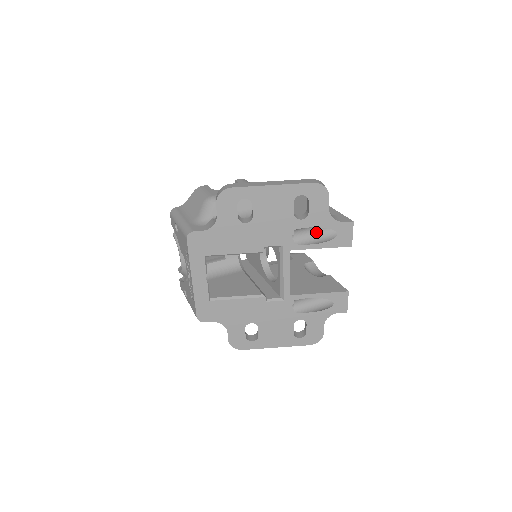
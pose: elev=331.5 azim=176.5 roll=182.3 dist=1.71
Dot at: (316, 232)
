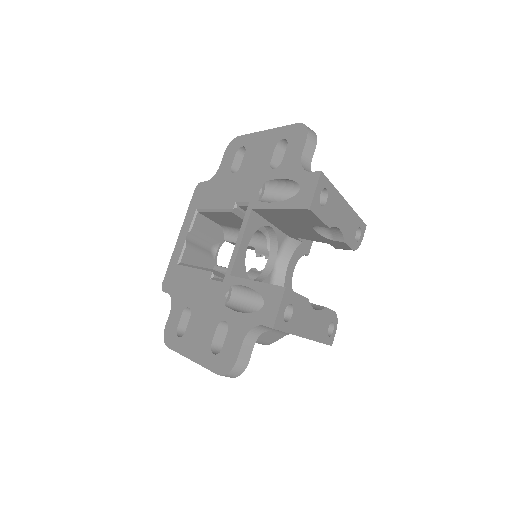
Dot at: occluded
